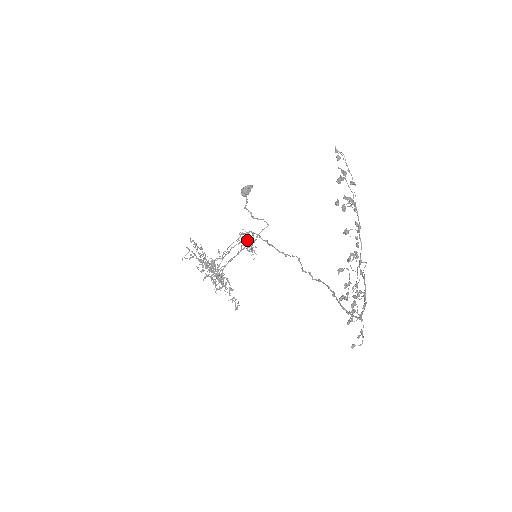
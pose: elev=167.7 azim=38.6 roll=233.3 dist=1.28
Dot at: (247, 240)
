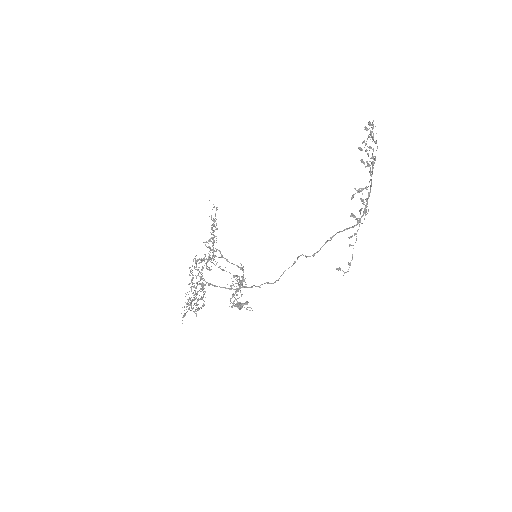
Dot at: occluded
